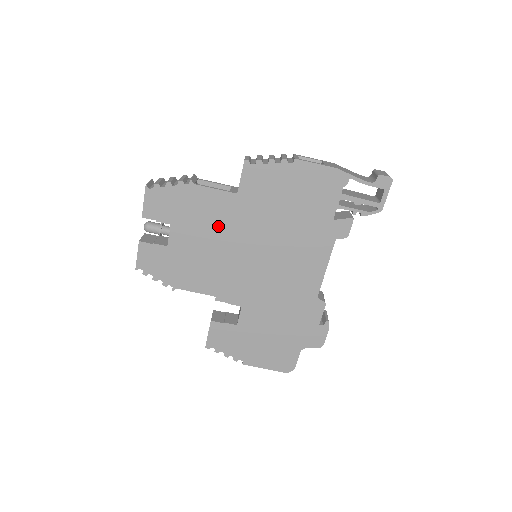
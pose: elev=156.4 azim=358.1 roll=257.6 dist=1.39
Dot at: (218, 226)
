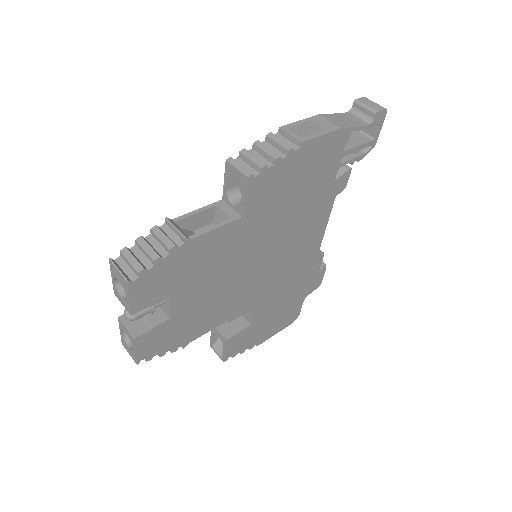
Dot at: (224, 261)
